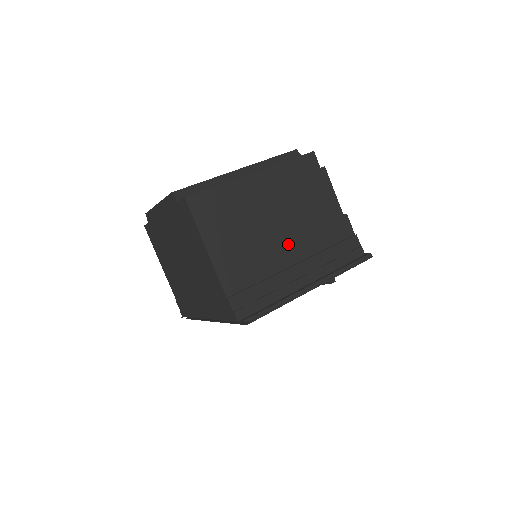
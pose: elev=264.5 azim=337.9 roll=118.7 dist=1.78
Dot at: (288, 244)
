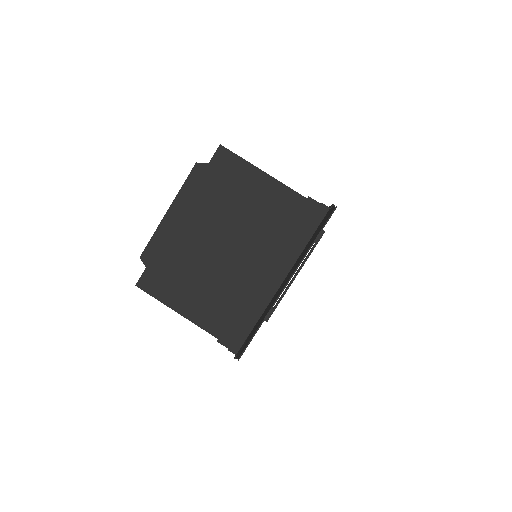
Dot at: occluded
